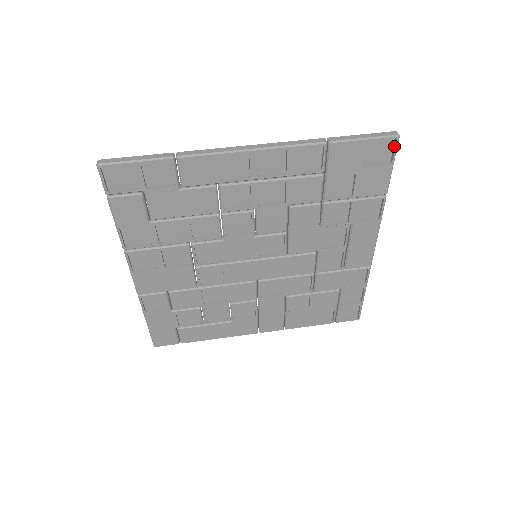
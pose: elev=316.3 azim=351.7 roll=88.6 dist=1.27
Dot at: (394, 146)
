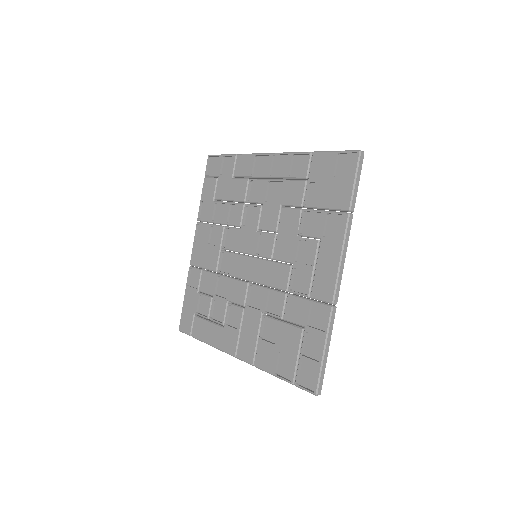
Dot at: (357, 162)
